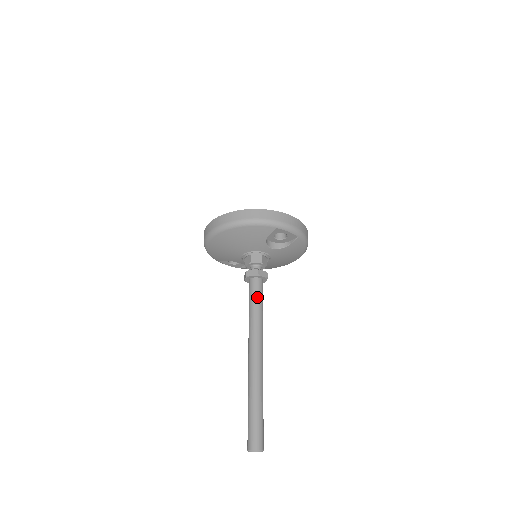
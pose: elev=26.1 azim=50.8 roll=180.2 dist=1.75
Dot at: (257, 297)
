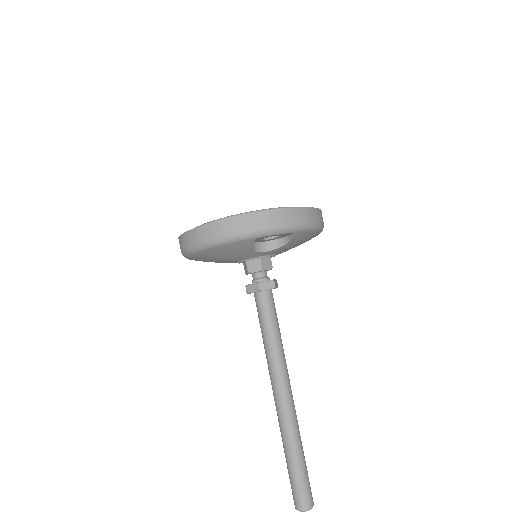
Dot at: (266, 319)
